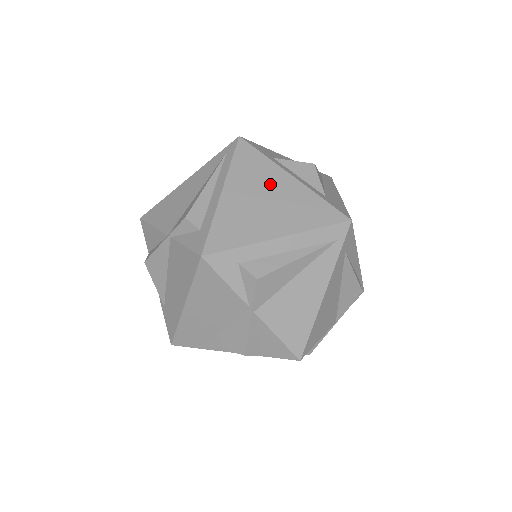
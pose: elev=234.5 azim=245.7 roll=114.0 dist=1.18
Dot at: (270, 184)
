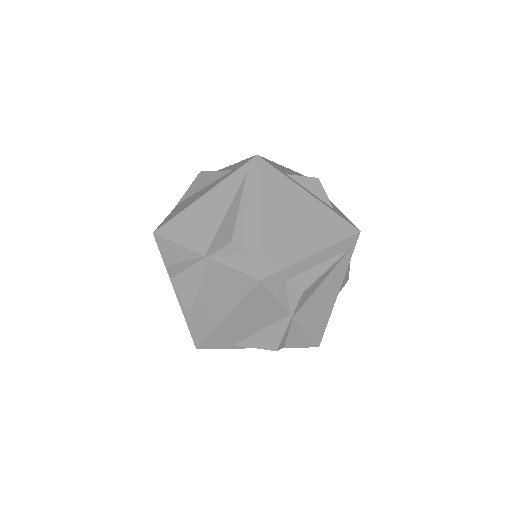
Dot at: (295, 203)
